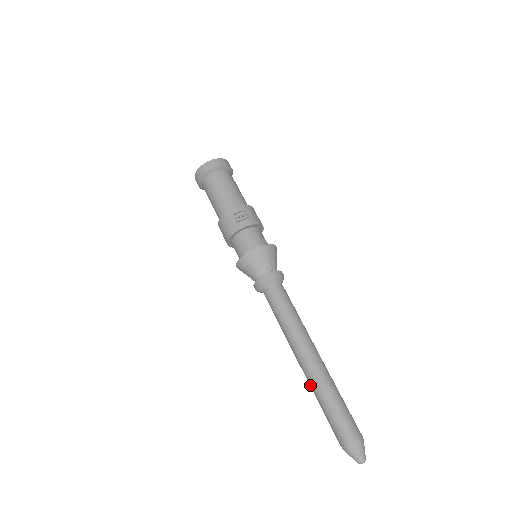
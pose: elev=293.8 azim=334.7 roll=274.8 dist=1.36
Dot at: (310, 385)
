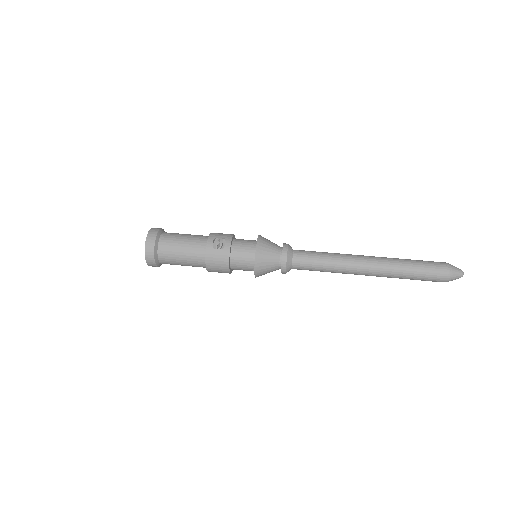
Dot at: (388, 276)
